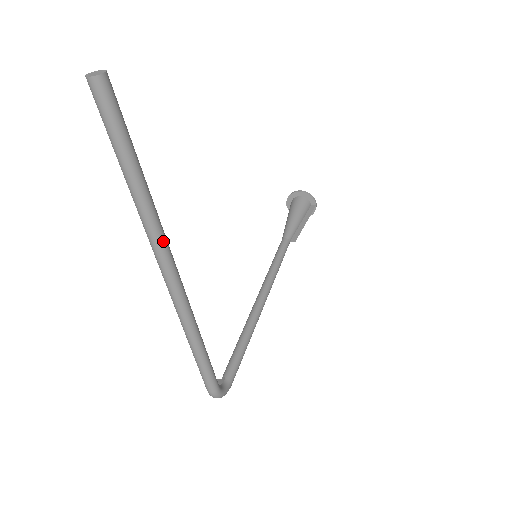
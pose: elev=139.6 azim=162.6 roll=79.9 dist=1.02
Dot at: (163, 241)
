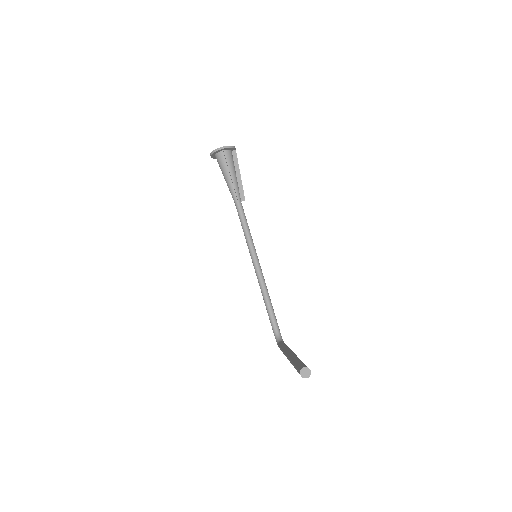
Dot at: occluded
